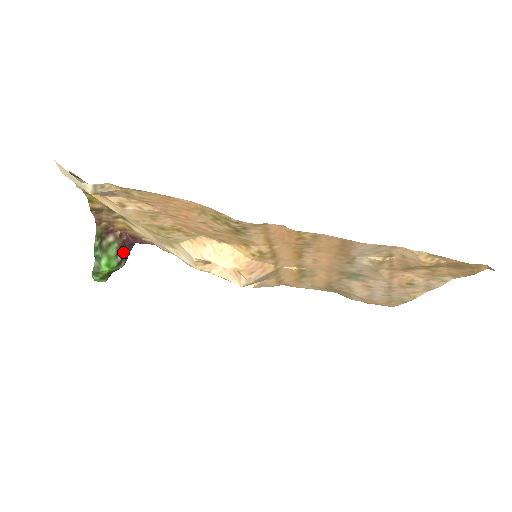
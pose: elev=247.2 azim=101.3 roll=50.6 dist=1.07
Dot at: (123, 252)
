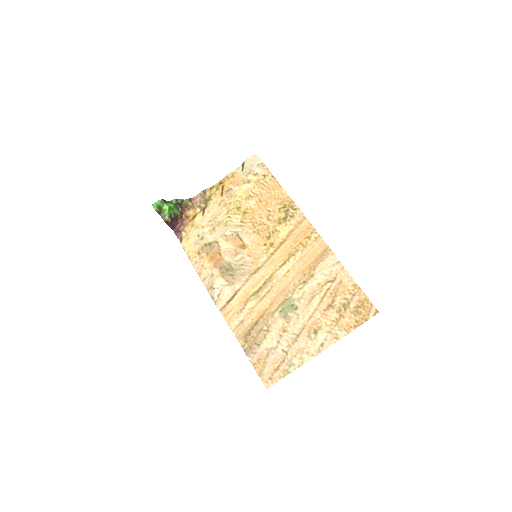
Dot at: (174, 219)
